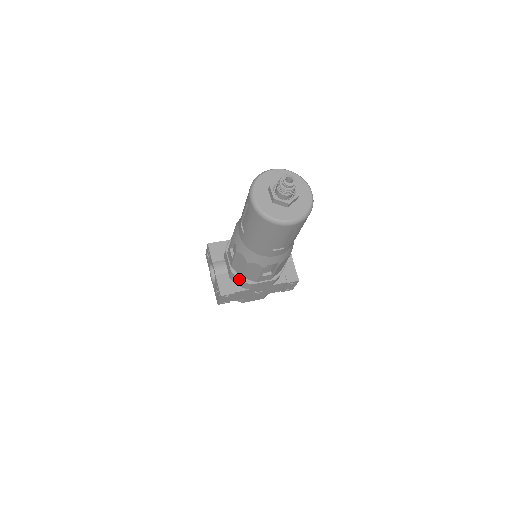
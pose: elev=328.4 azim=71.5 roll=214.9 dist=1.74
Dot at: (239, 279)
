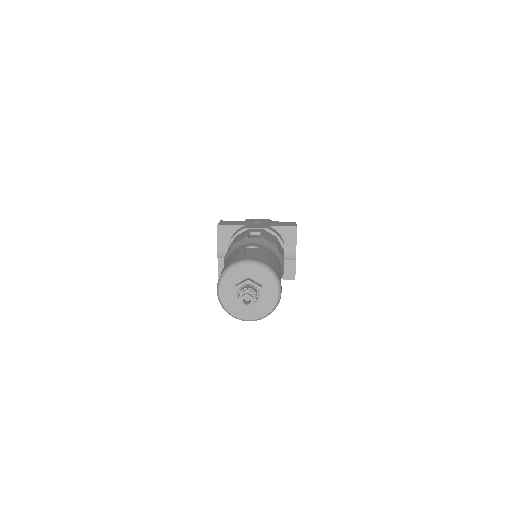
Dot at: occluded
